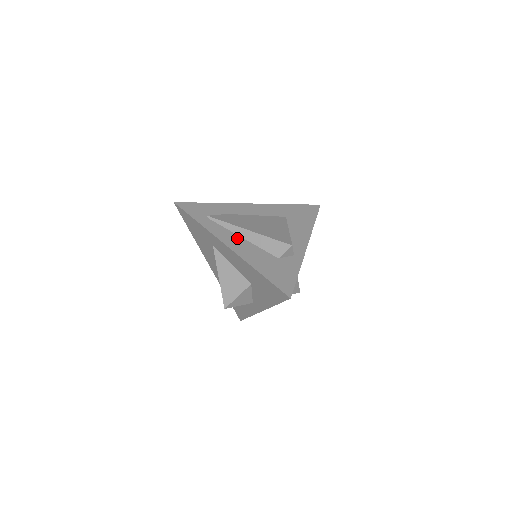
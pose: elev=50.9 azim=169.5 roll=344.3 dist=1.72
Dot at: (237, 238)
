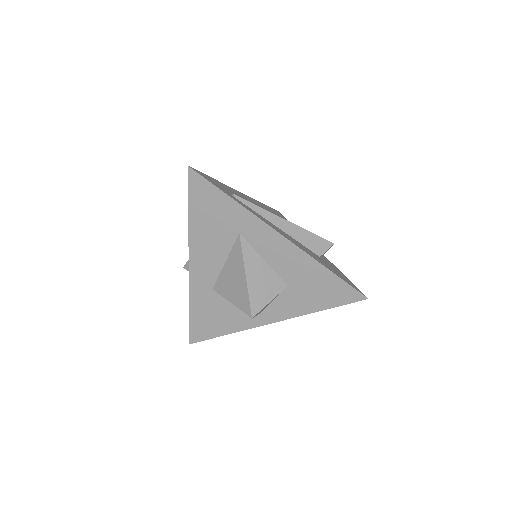
Dot at: (277, 227)
